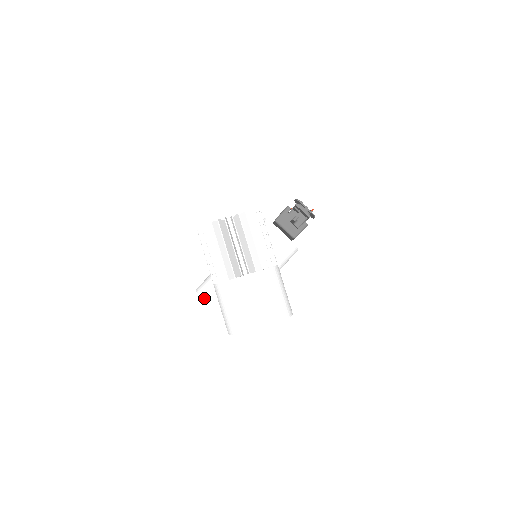
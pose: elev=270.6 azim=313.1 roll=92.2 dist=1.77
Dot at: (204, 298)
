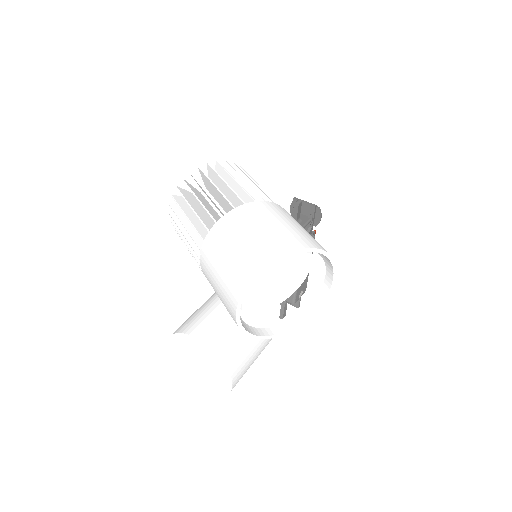
Dot at: (183, 331)
